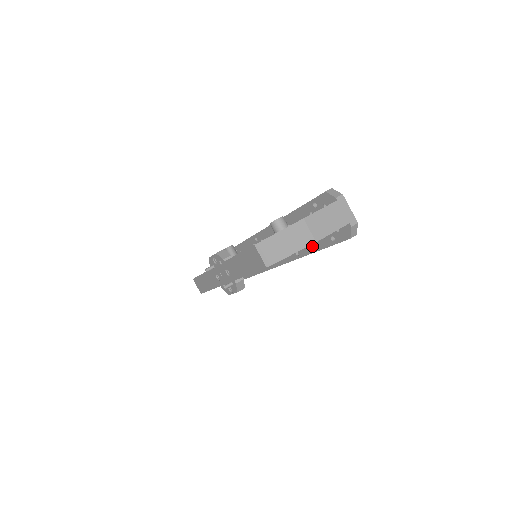
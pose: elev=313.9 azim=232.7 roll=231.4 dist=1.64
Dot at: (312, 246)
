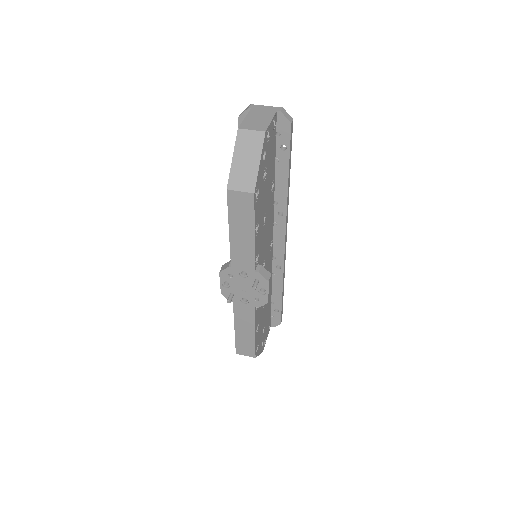
Dot at: (281, 185)
